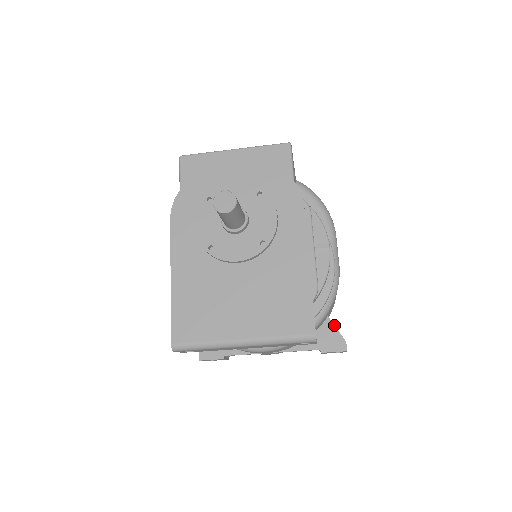
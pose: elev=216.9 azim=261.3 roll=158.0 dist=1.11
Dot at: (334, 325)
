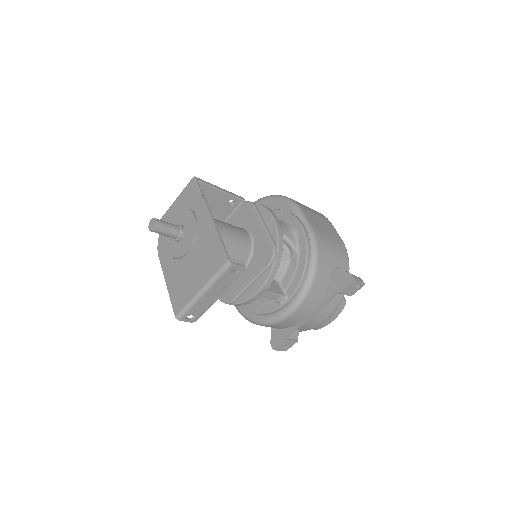
Dot at: (339, 268)
